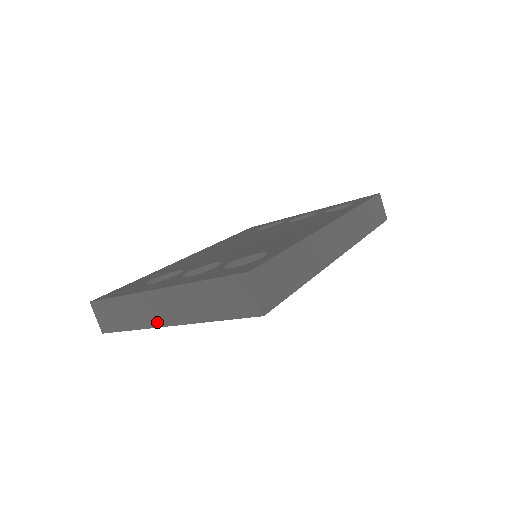
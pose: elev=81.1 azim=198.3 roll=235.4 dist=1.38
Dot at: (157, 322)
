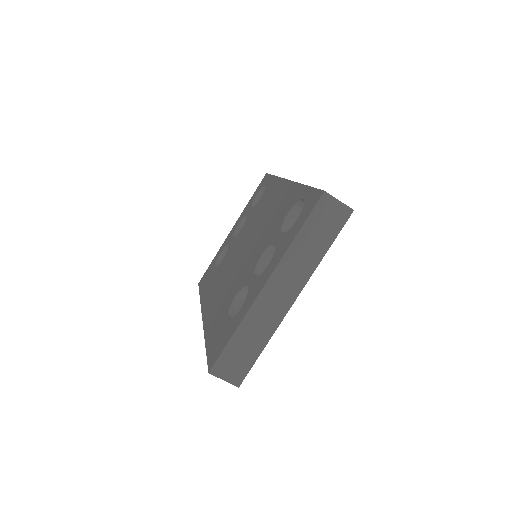
Dot at: (282, 312)
